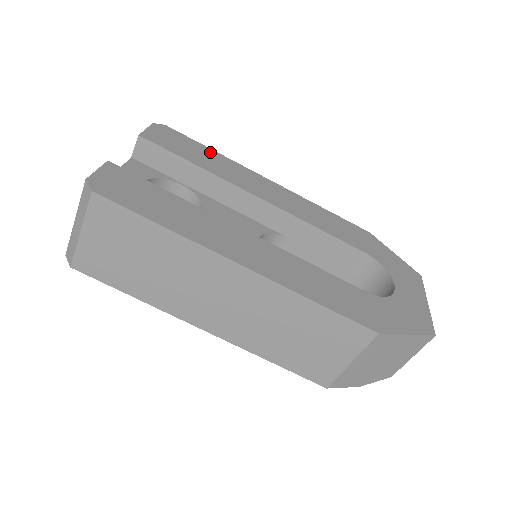
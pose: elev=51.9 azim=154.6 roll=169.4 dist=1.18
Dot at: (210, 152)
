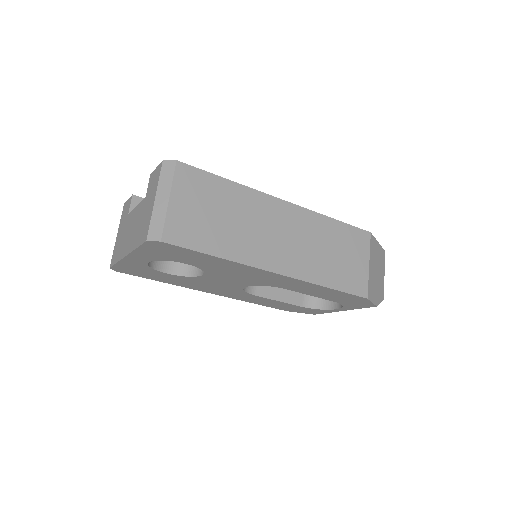
Dot at: occluded
